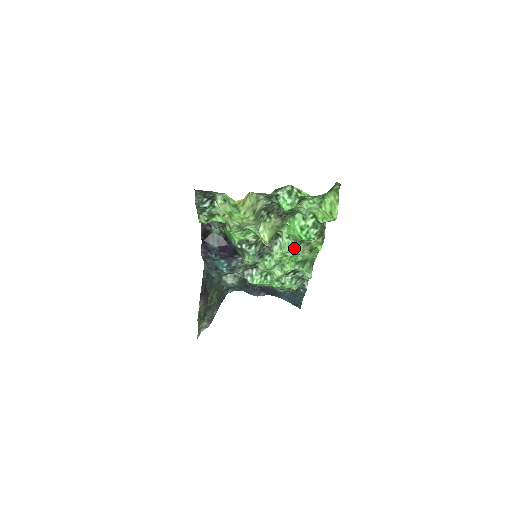
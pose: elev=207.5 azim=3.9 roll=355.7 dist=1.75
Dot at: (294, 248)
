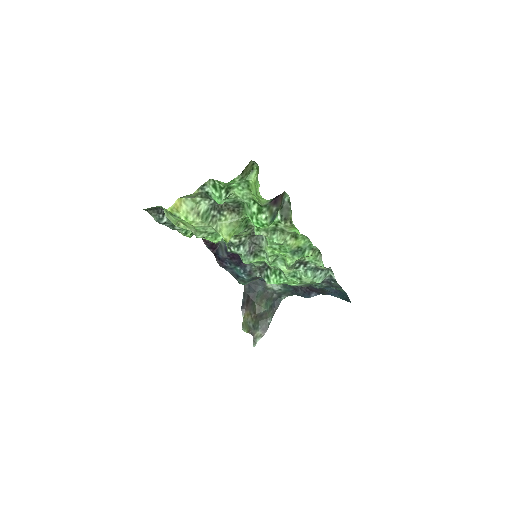
Dot at: (270, 239)
